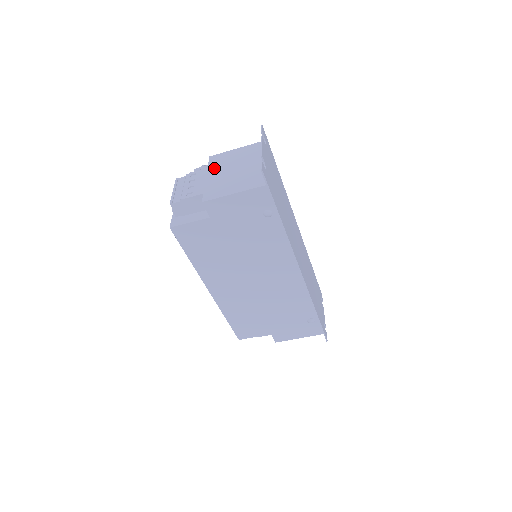
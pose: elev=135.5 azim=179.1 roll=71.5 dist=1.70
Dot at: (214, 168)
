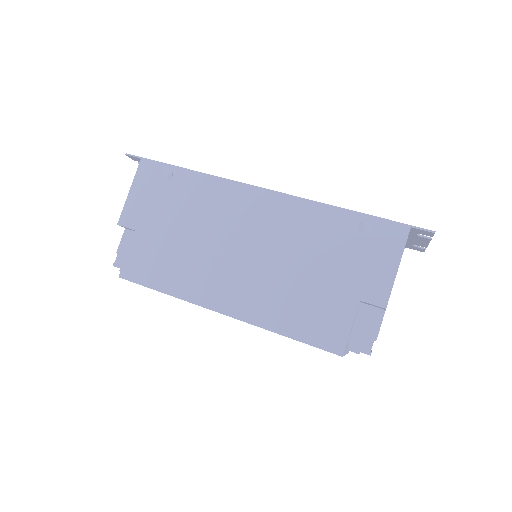
Dot at: occluded
